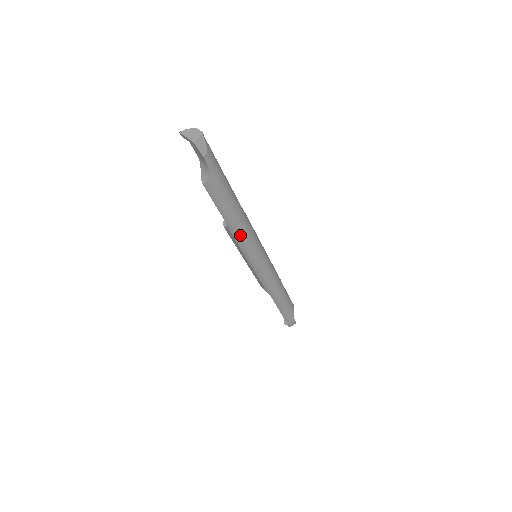
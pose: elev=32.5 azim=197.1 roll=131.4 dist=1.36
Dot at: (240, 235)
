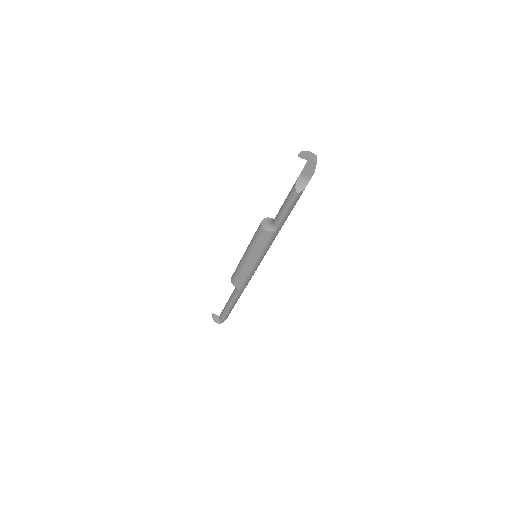
Dot at: (275, 236)
